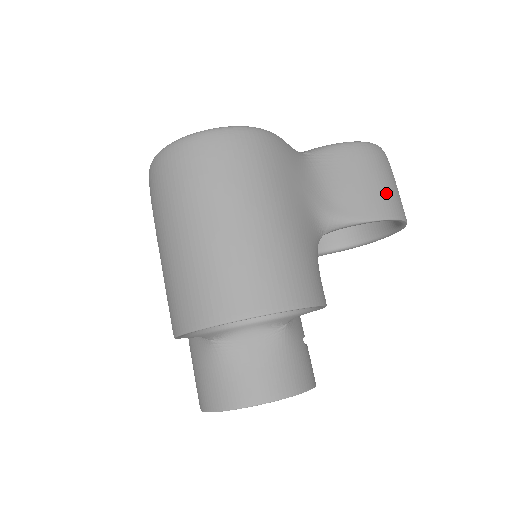
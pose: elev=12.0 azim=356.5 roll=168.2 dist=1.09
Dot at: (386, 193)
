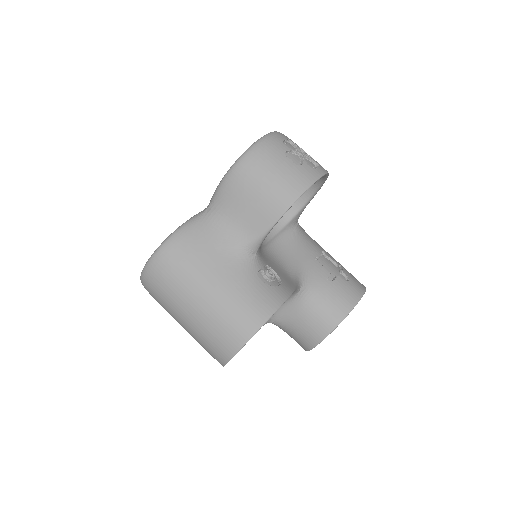
Dot at: (274, 190)
